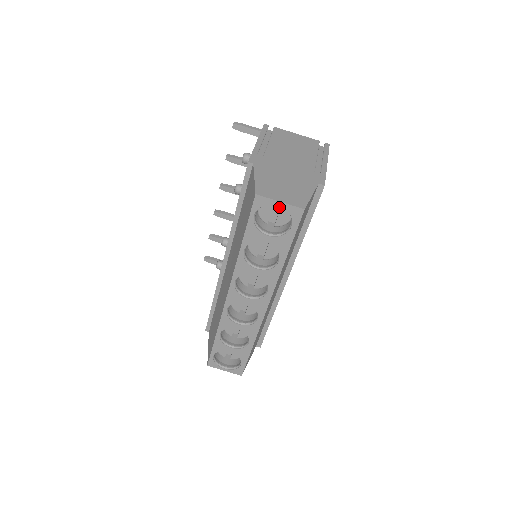
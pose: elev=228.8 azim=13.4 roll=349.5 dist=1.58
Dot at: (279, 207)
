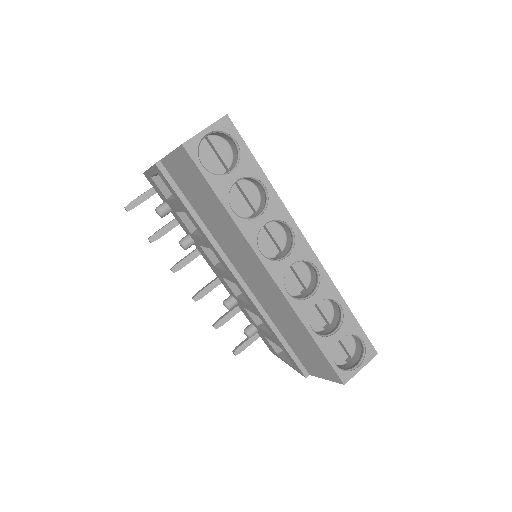
Dot at: (213, 153)
